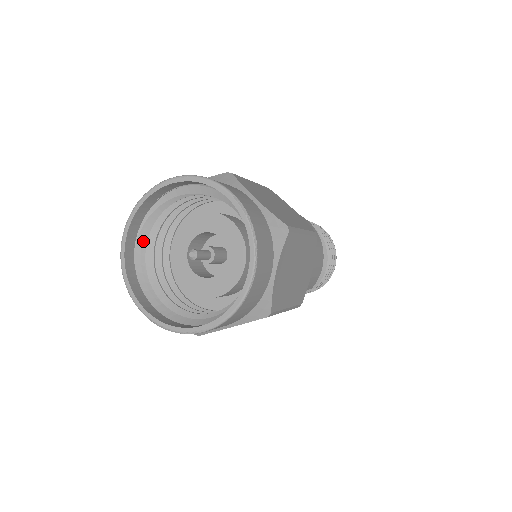
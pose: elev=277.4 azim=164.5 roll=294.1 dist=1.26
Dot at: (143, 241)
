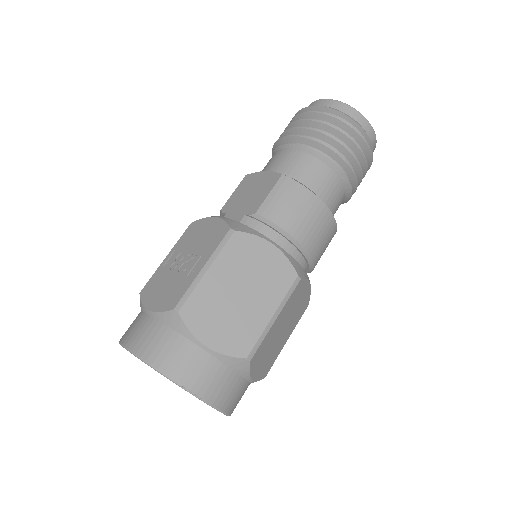
Dot at: occluded
